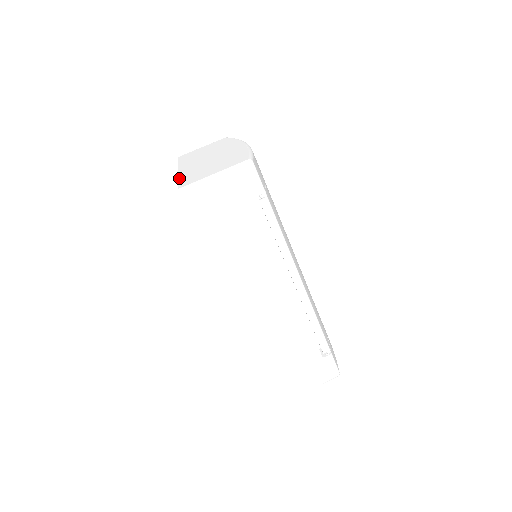
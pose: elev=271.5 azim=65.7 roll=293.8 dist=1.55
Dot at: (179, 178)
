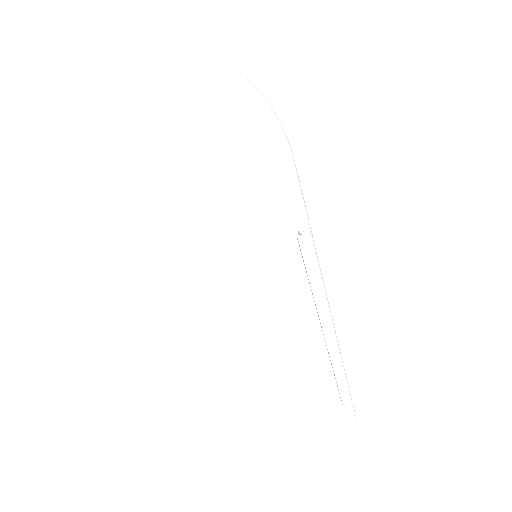
Dot at: (153, 173)
